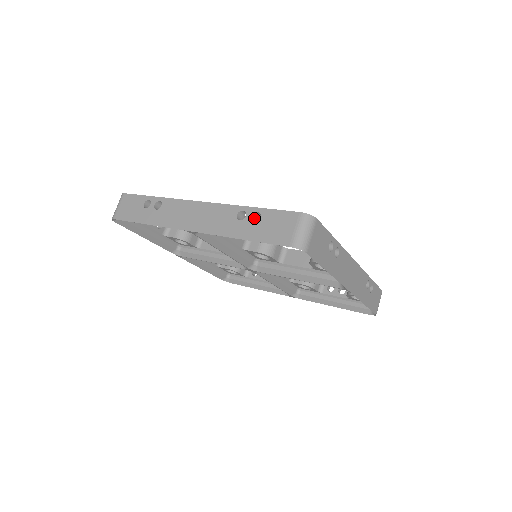
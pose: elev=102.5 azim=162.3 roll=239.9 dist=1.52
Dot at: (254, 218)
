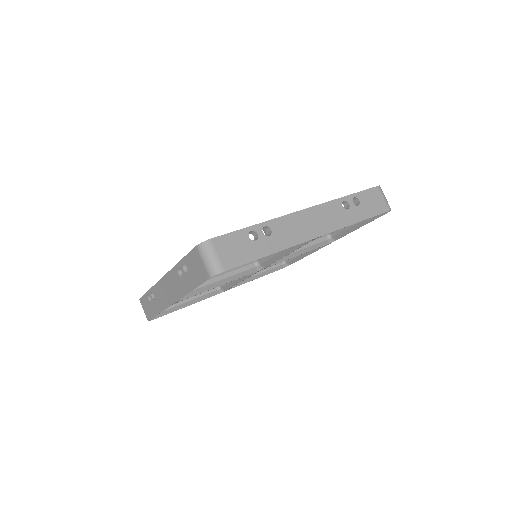
Dot at: occluded
